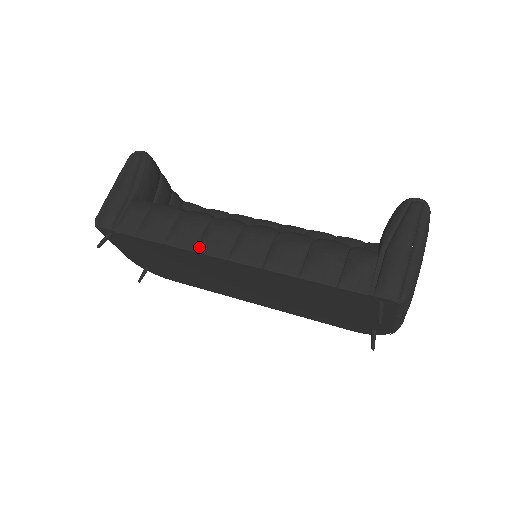
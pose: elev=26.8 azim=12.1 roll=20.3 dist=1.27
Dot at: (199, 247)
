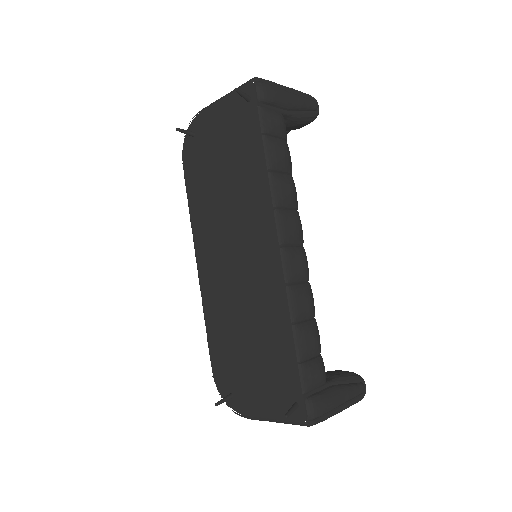
Dot at: (279, 211)
